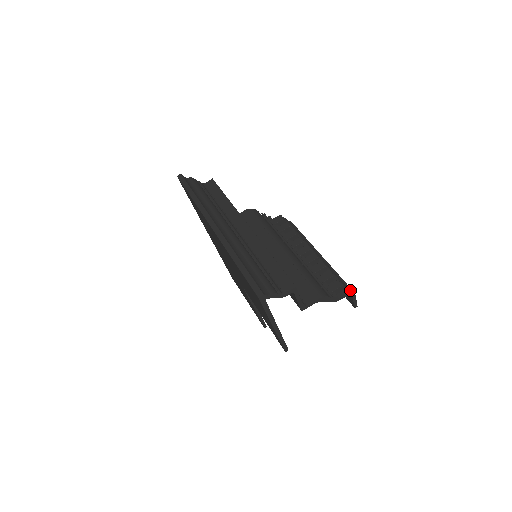
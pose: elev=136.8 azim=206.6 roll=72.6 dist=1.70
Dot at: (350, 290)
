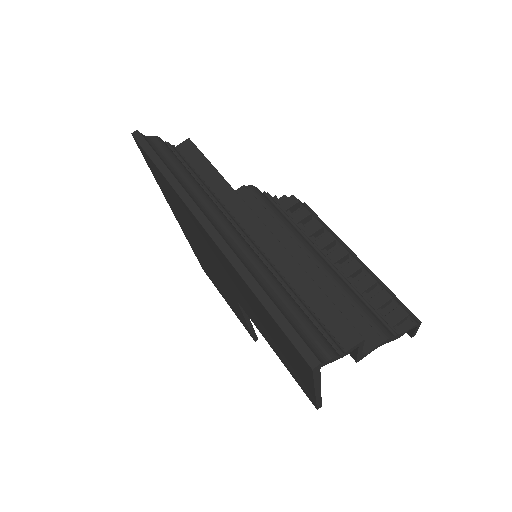
Dot at: (414, 317)
